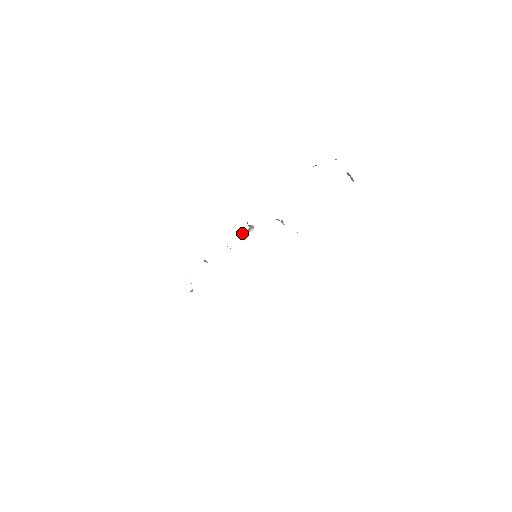
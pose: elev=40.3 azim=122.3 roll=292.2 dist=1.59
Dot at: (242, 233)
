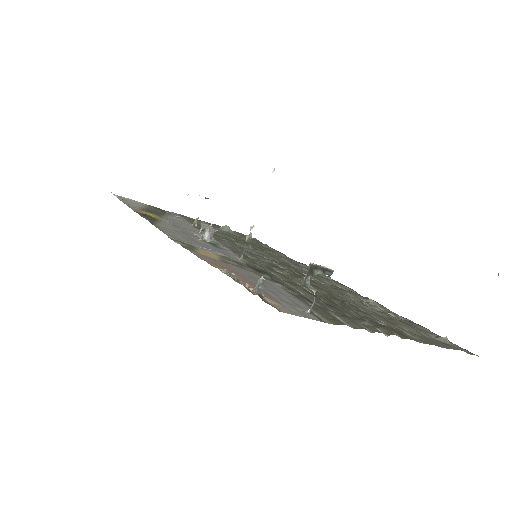
Dot at: occluded
